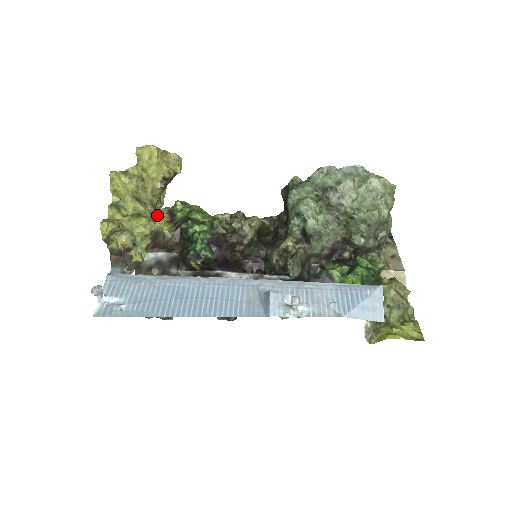
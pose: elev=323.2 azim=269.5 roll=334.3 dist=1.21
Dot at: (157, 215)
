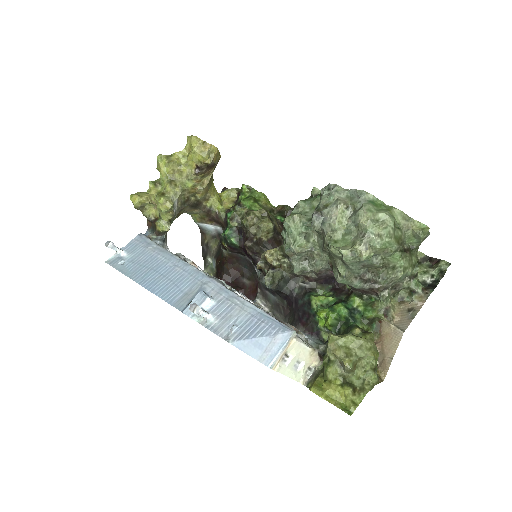
Dot at: (202, 195)
